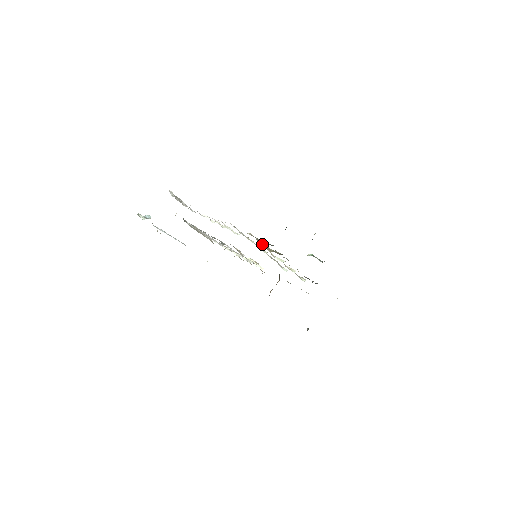
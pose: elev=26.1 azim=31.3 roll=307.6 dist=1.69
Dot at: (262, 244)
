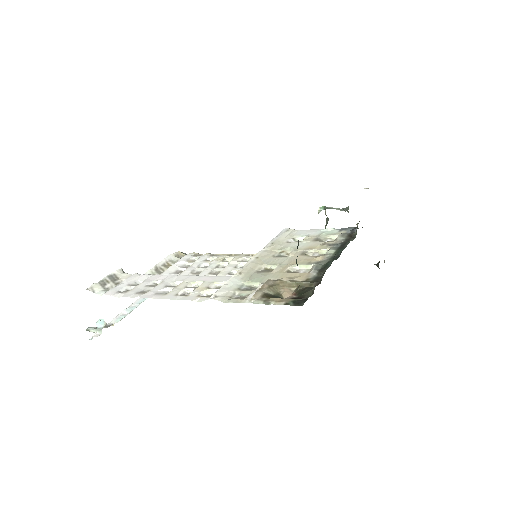
Dot at: (276, 288)
